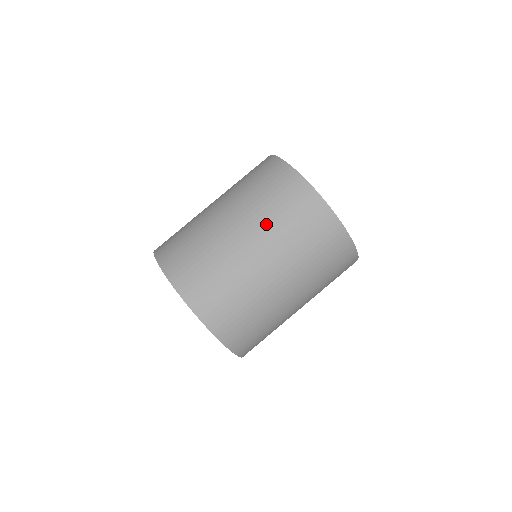
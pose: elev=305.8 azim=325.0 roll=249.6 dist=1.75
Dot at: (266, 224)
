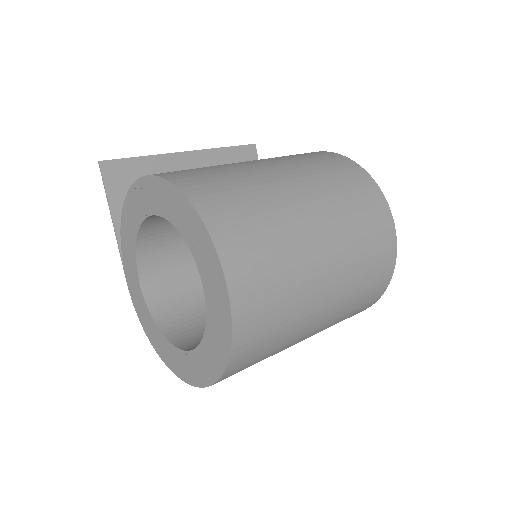
Dot at: (350, 276)
